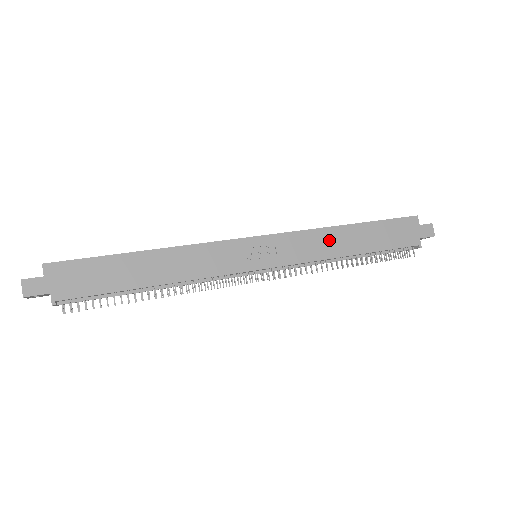
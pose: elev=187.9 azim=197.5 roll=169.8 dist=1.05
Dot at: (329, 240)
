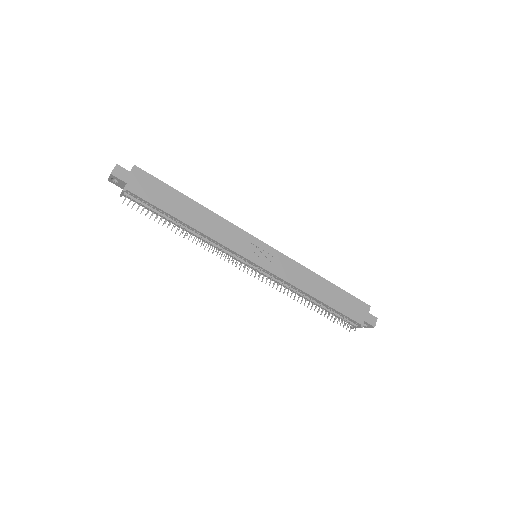
Dot at: (307, 278)
